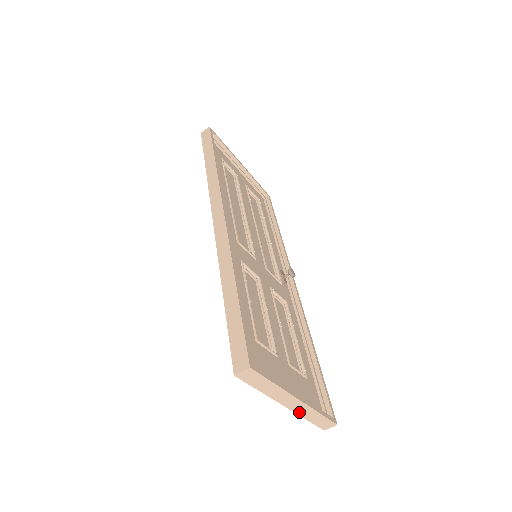
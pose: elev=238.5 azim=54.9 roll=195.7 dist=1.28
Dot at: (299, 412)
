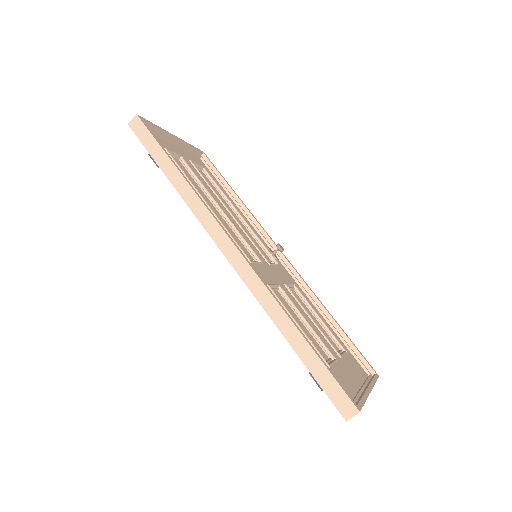
Dot at: occluded
